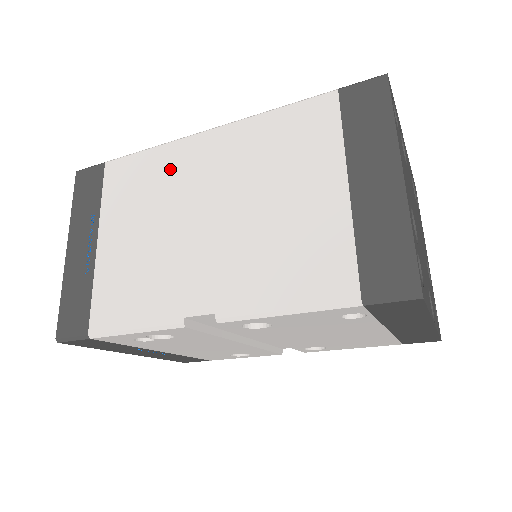
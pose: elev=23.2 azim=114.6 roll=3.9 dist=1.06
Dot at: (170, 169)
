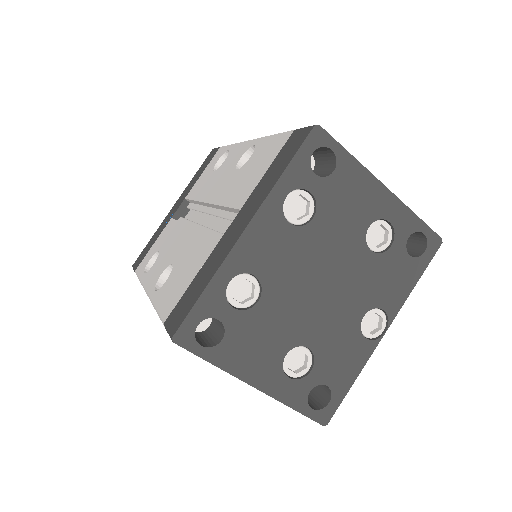
Dot at: occluded
